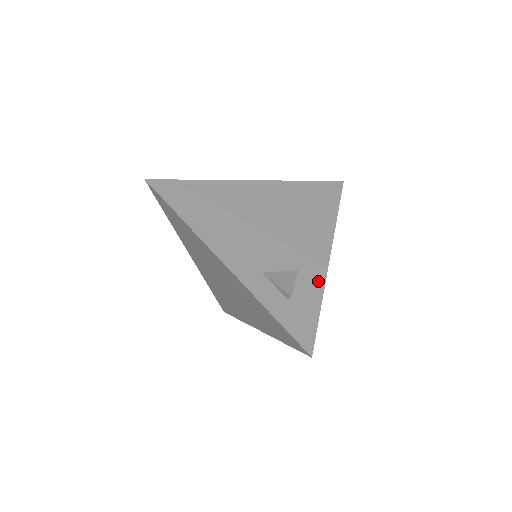
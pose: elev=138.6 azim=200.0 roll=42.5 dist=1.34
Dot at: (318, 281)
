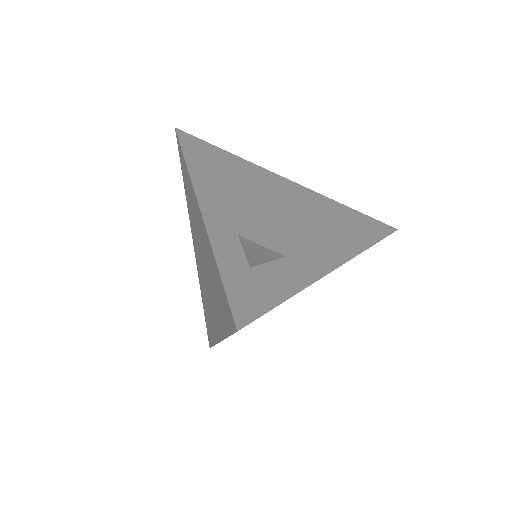
Dot at: (304, 277)
